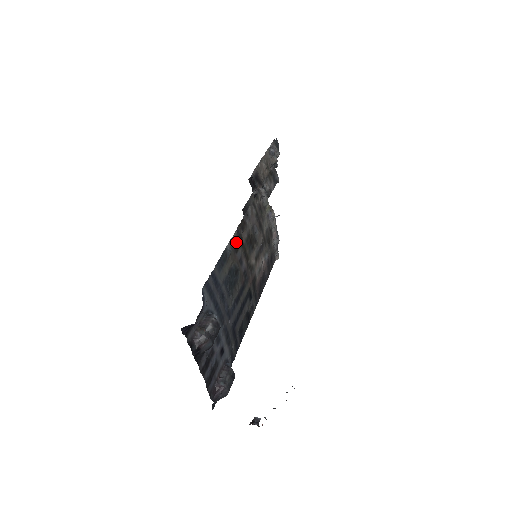
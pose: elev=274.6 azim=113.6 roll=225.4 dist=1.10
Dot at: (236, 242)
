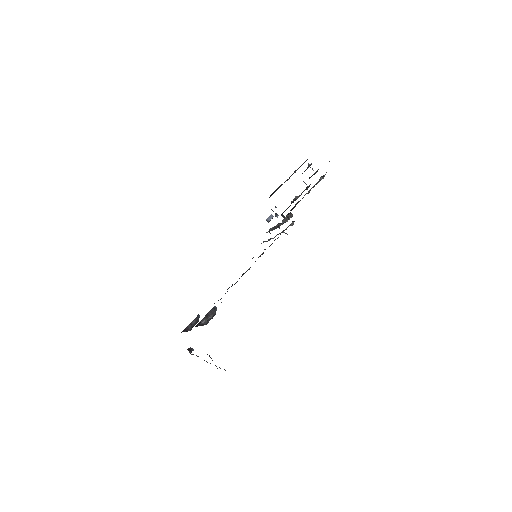
Dot at: occluded
